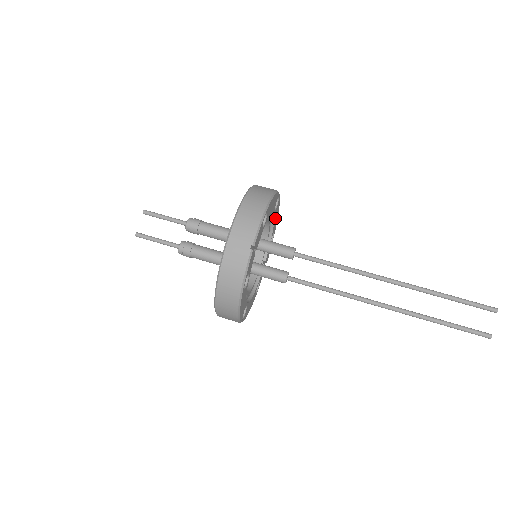
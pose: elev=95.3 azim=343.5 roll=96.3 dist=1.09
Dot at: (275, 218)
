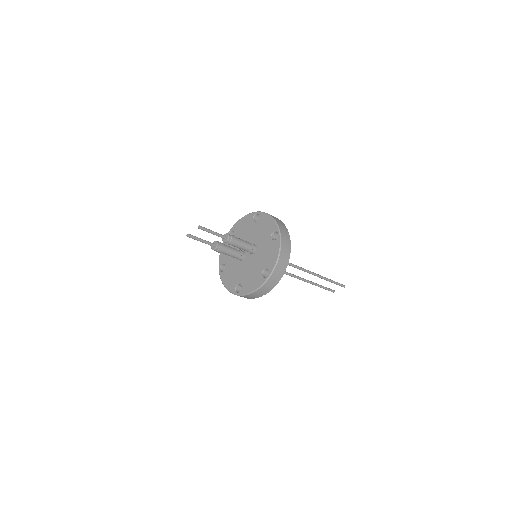
Dot at: occluded
